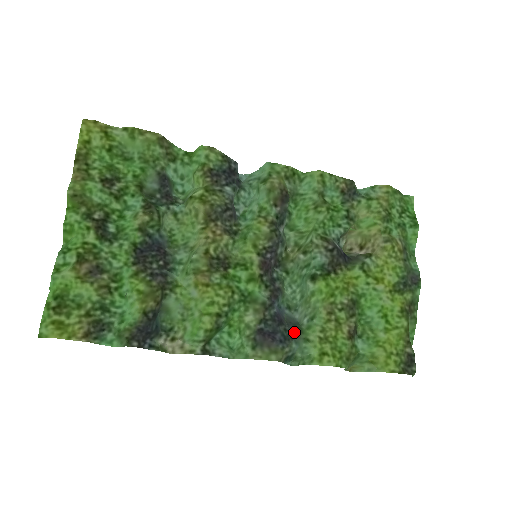
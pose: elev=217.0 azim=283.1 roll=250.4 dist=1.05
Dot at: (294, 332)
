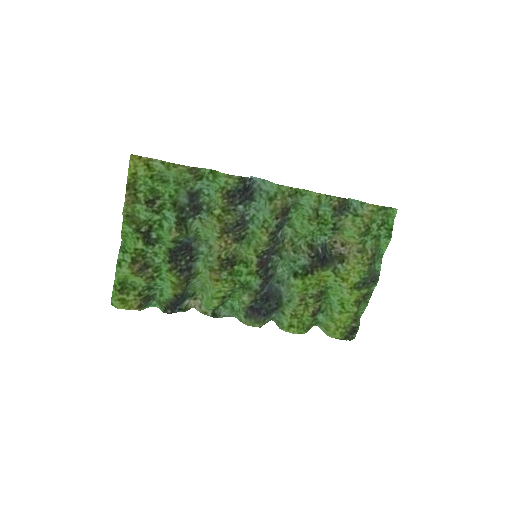
Dot at: (276, 306)
